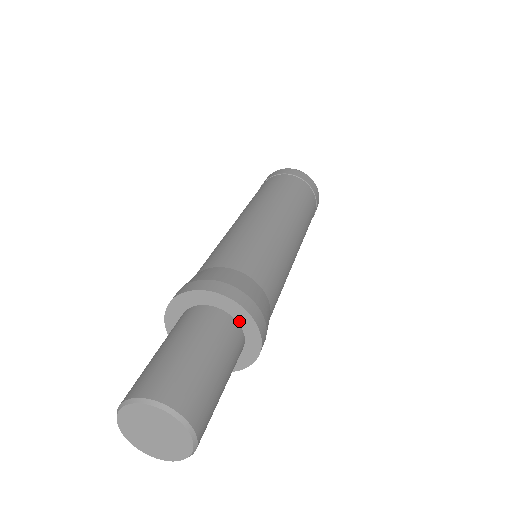
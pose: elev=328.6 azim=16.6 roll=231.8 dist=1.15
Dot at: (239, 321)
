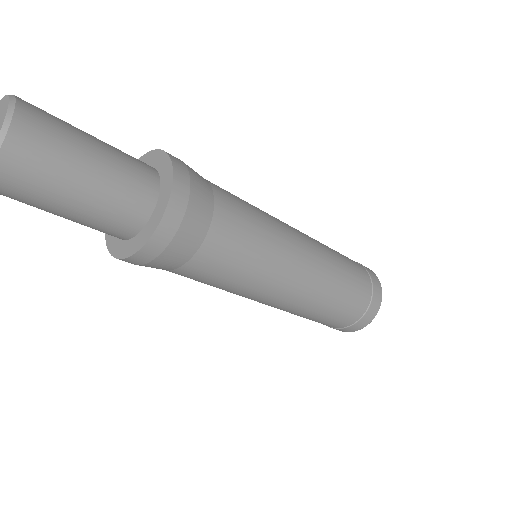
Dot at: (162, 185)
